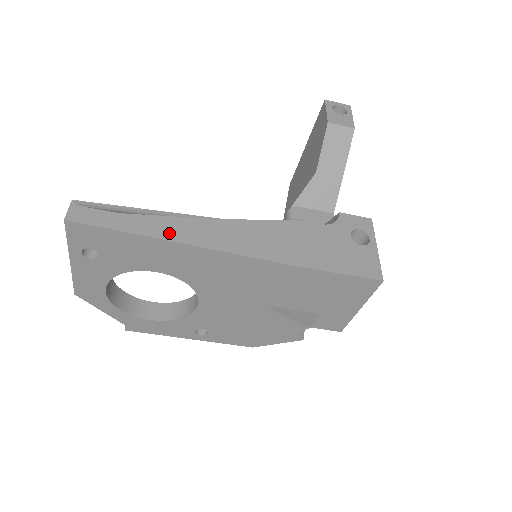
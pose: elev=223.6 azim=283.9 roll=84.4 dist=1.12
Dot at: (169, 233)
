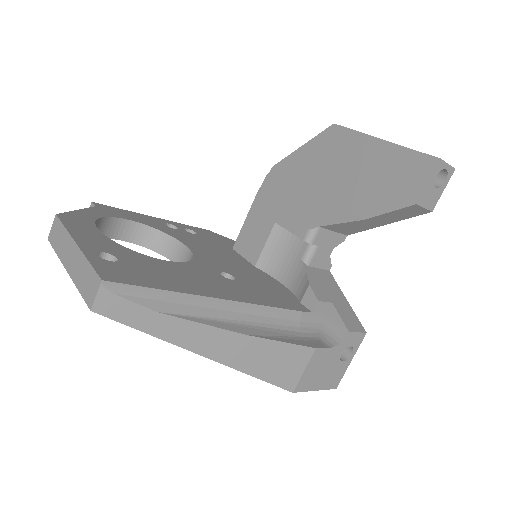
Dot at: (202, 347)
